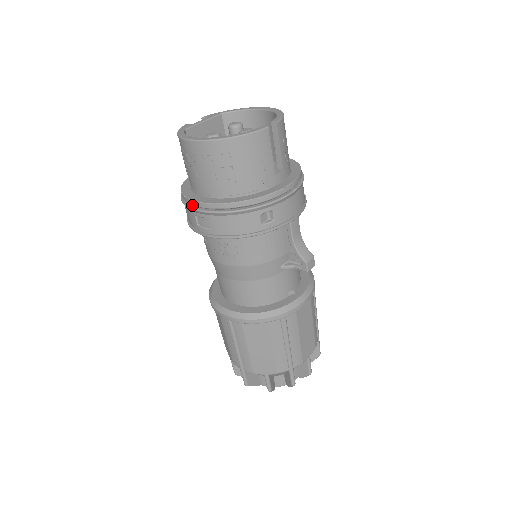
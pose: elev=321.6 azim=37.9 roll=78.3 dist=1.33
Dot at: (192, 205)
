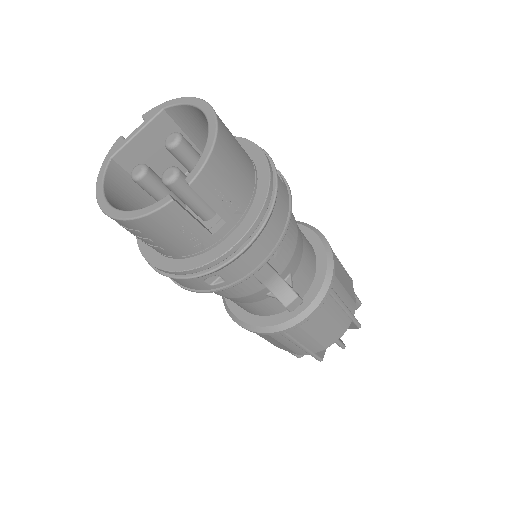
Dot at: occluded
